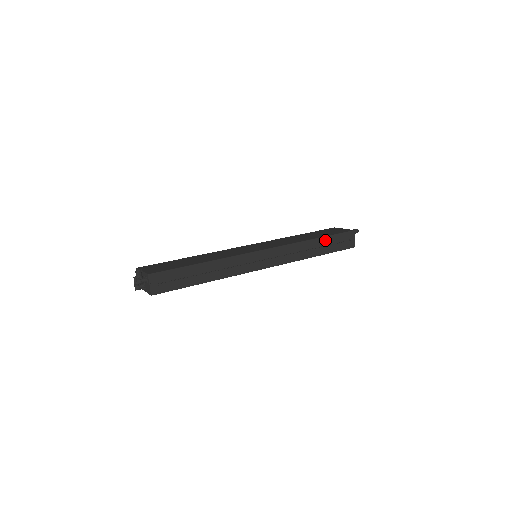
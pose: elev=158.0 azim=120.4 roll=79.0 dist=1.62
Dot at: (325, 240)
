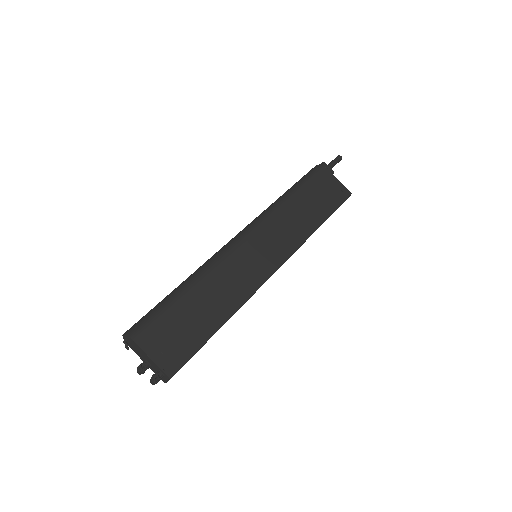
Dot at: occluded
